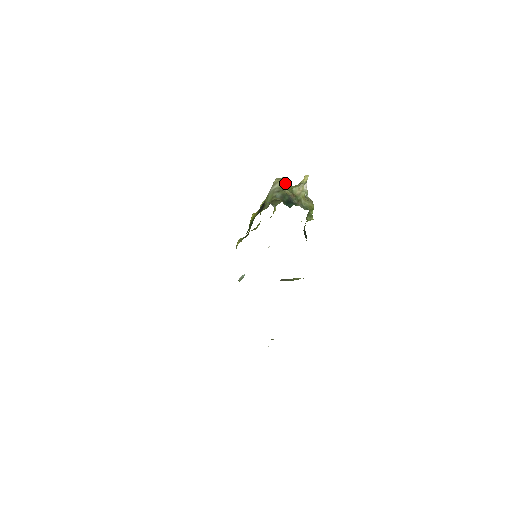
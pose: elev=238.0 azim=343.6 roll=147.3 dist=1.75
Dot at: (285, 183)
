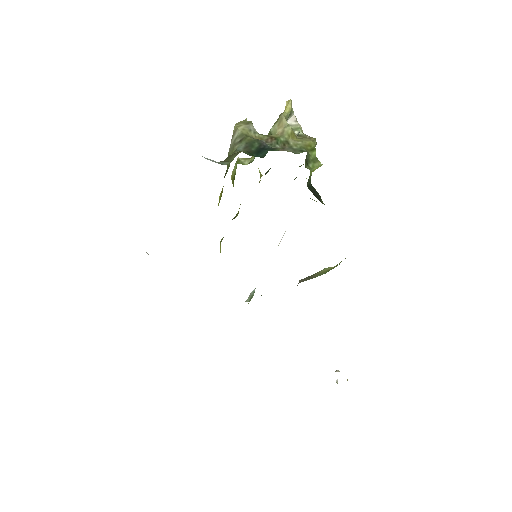
Dot at: (251, 125)
